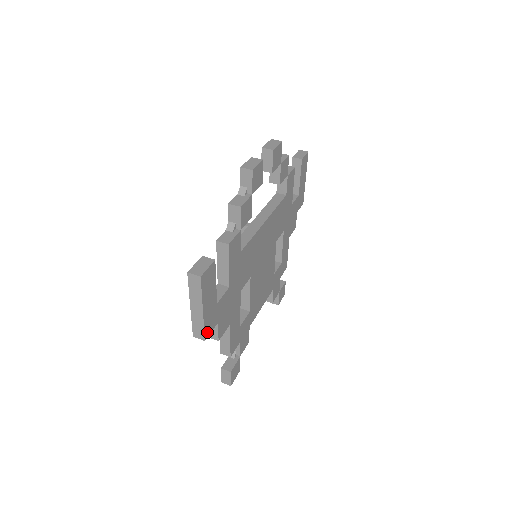
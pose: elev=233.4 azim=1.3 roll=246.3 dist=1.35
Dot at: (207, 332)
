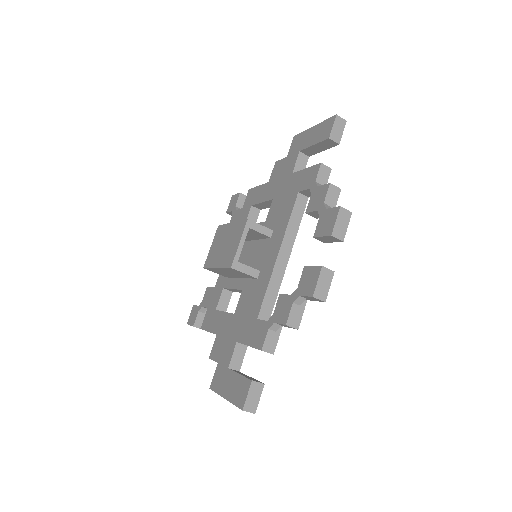
Dot at: occluded
